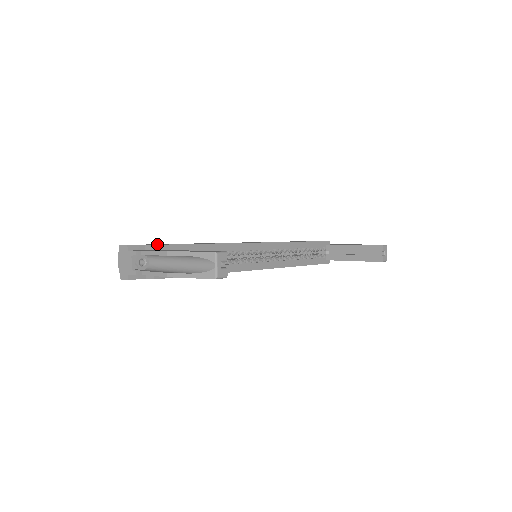
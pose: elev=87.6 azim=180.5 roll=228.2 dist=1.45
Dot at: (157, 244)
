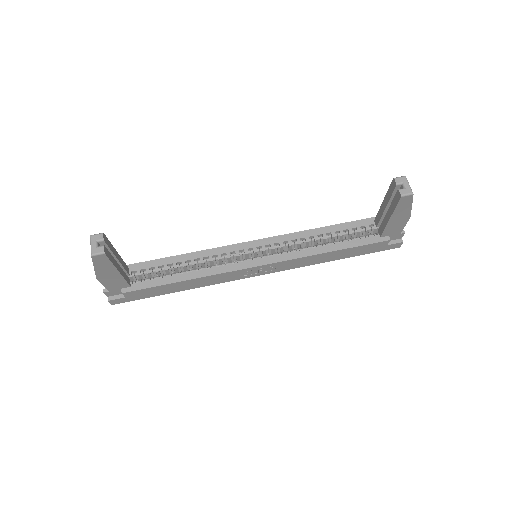
Dot at: occluded
